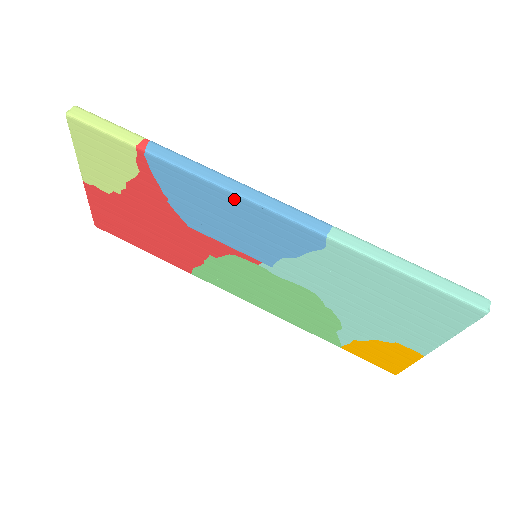
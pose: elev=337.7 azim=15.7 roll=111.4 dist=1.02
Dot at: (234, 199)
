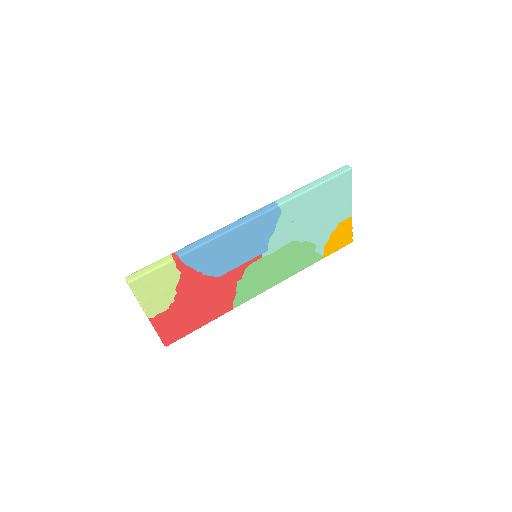
Dot at: (232, 233)
